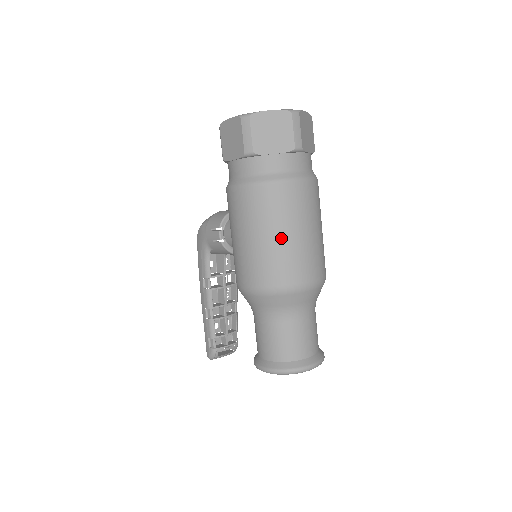
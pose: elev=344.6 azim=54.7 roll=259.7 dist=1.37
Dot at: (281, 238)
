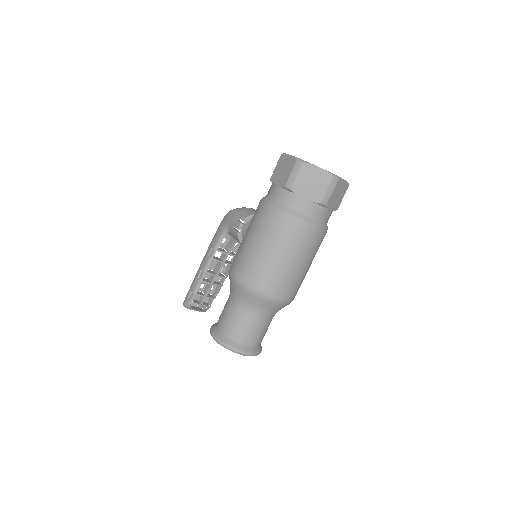
Dot at: (276, 257)
